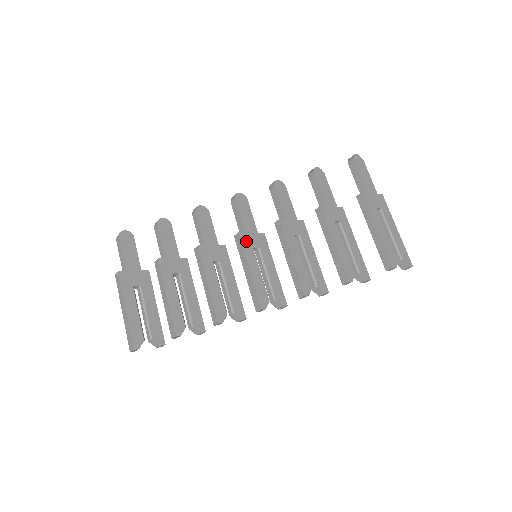
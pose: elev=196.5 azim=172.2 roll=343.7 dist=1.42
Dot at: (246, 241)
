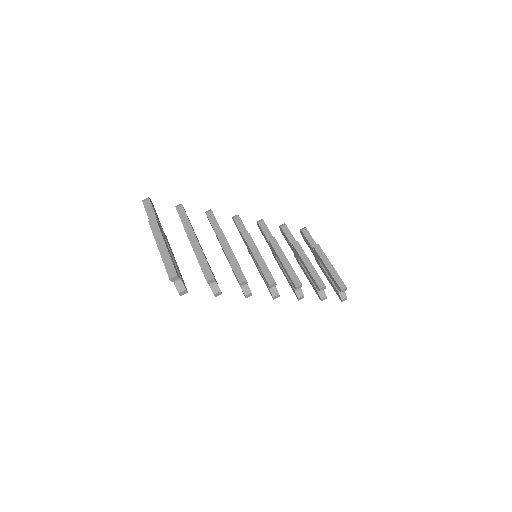
Dot at: occluded
